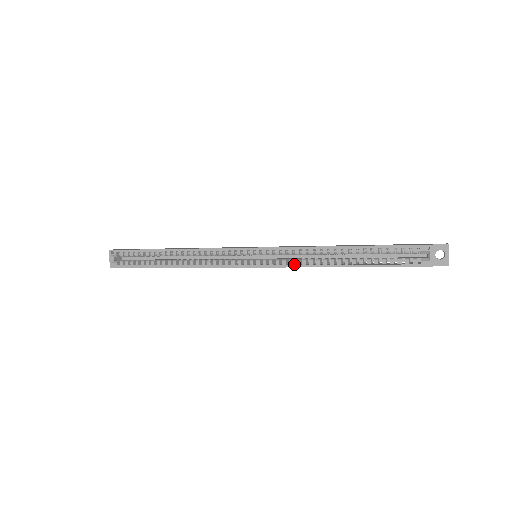
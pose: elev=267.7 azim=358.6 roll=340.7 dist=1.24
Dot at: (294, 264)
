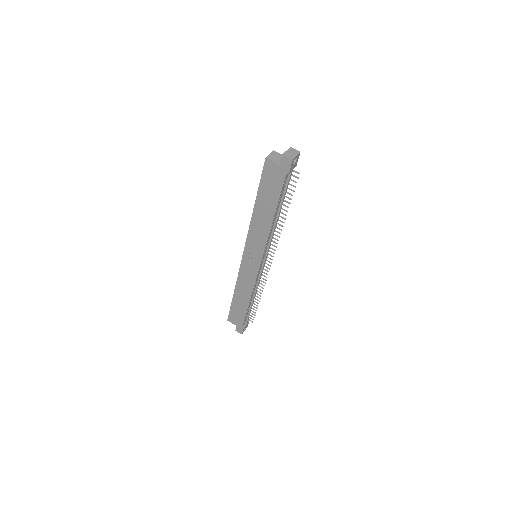
Dot at: (252, 235)
